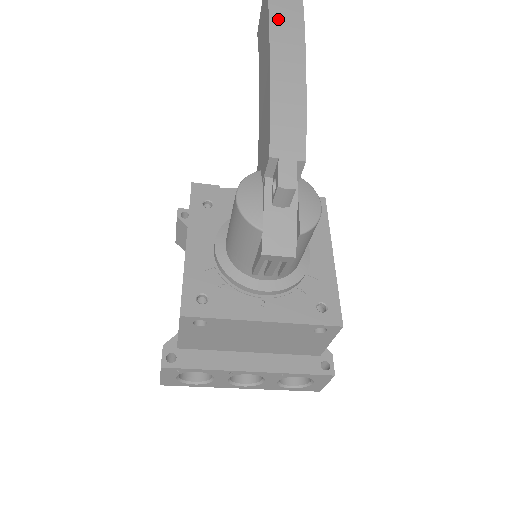
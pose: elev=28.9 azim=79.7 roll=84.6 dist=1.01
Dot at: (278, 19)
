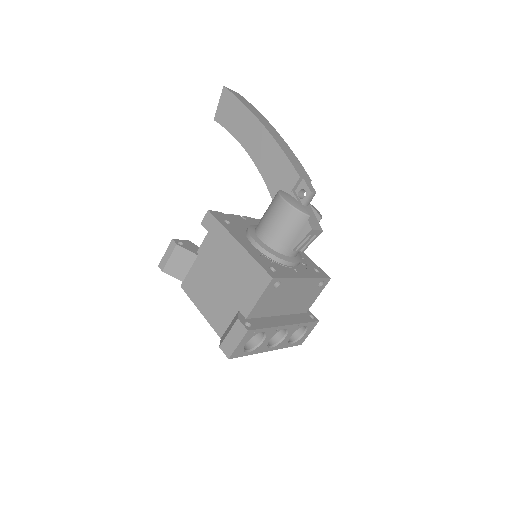
Dot at: (253, 111)
